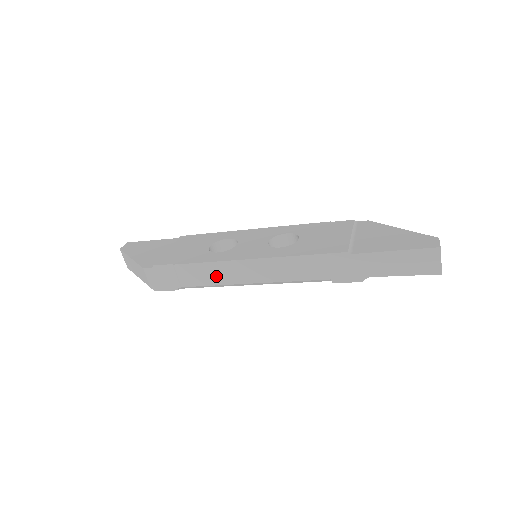
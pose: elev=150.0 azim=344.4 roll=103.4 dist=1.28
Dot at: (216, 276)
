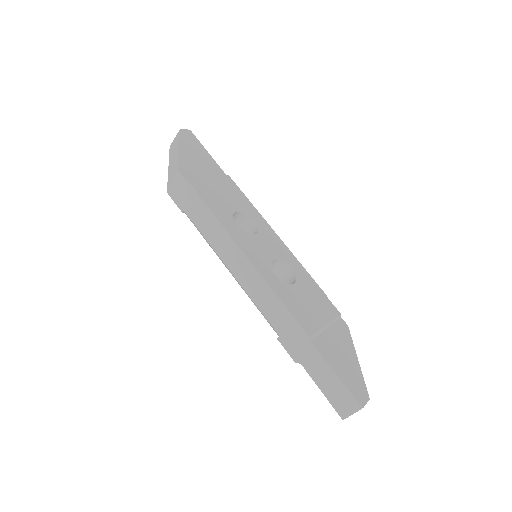
Dot at: (216, 239)
